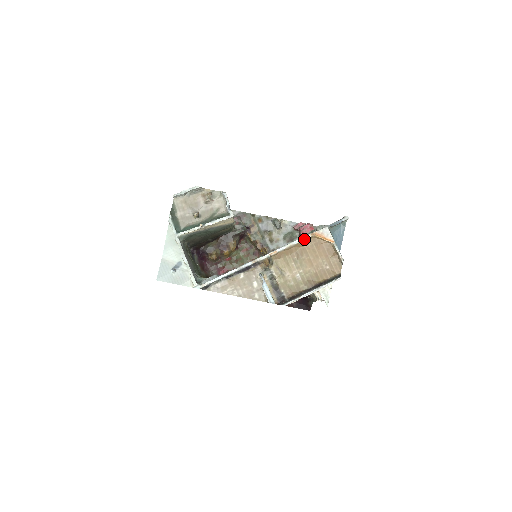
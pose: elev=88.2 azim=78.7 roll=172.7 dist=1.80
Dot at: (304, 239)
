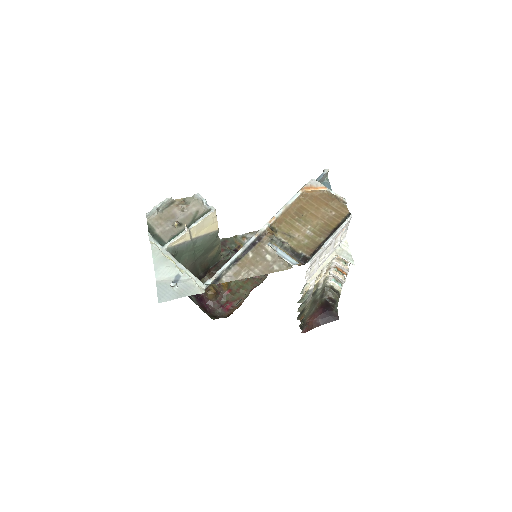
Dot at: (296, 197)
